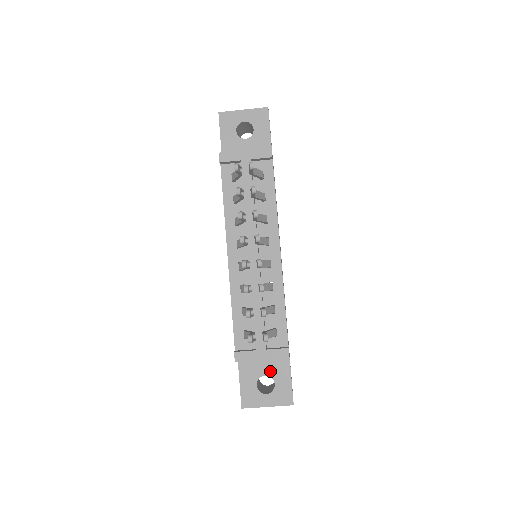
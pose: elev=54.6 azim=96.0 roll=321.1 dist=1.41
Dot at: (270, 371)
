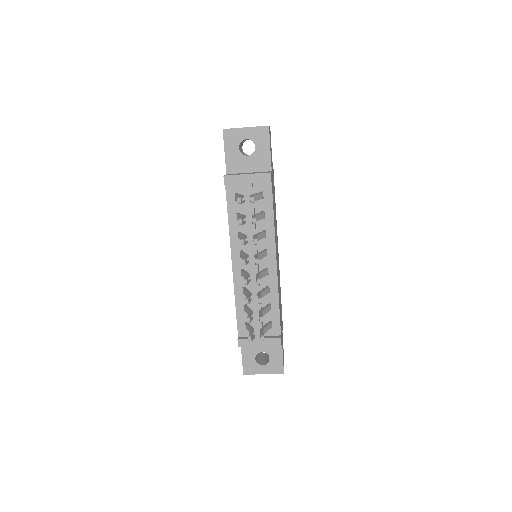
Dot at: (266, 349)
